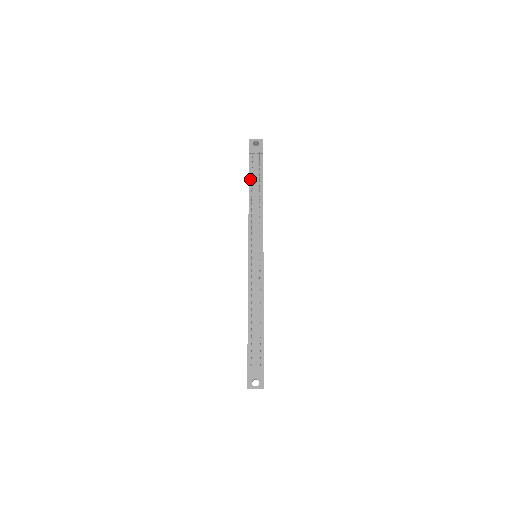
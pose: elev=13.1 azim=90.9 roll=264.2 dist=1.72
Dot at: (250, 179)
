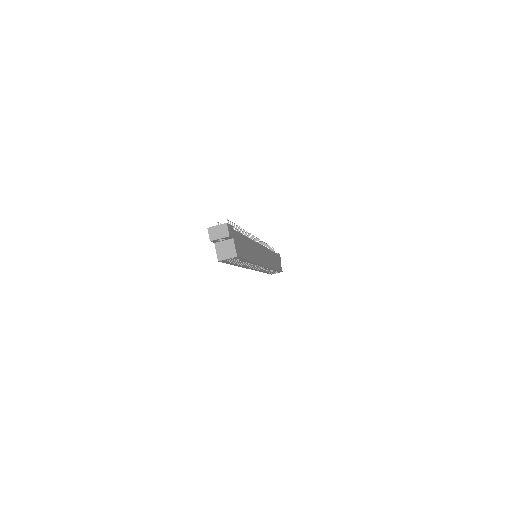
Dot at: occluded
